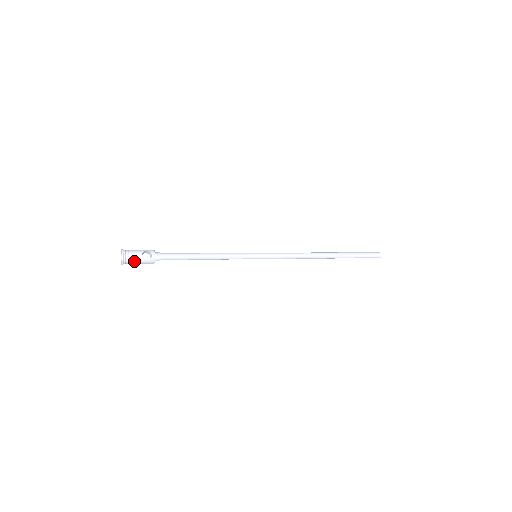
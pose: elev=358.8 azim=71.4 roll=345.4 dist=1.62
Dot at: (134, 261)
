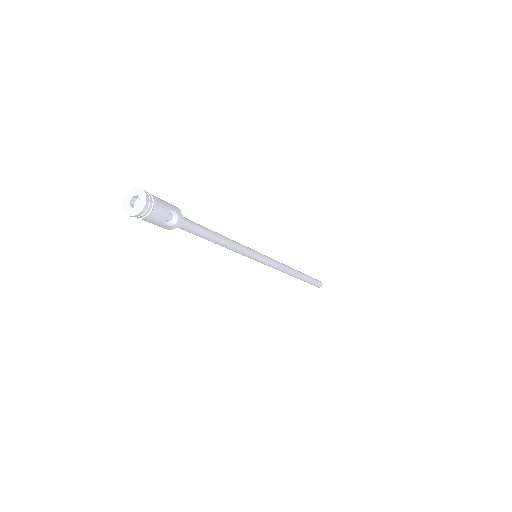
Dot at: (150, 219)
